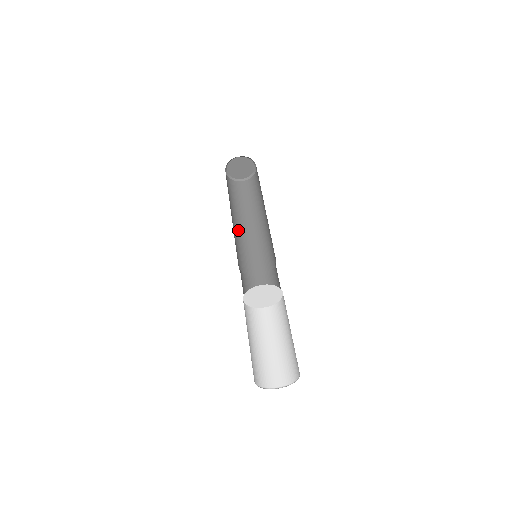
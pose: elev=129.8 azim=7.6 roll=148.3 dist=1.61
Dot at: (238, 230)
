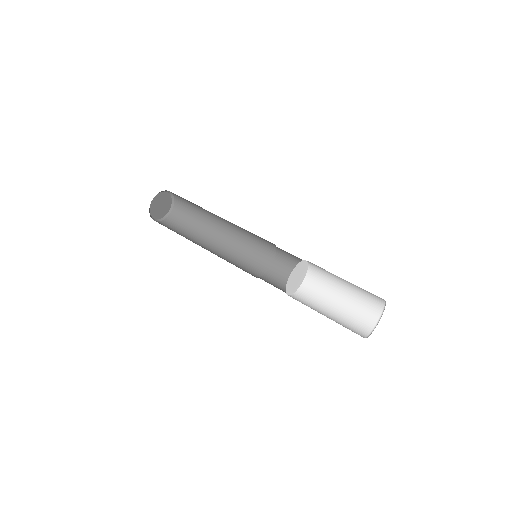
Dot at: occluded
